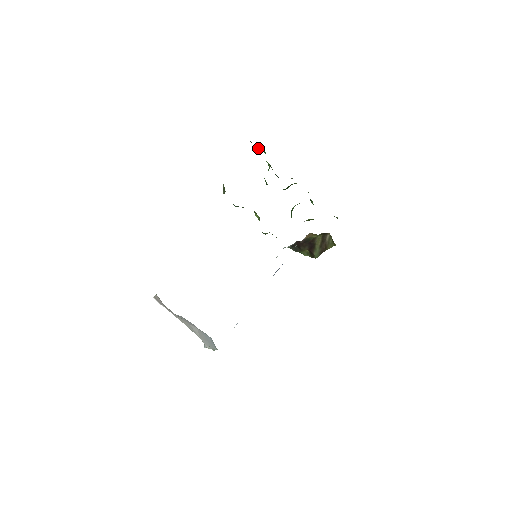
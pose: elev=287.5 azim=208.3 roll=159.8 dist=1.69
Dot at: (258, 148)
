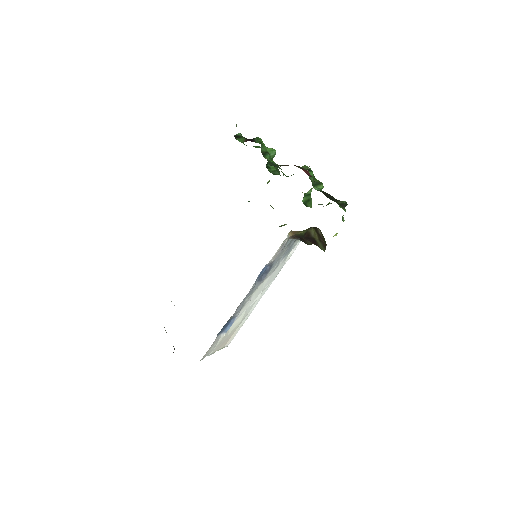
Dot at: (243, 140)
